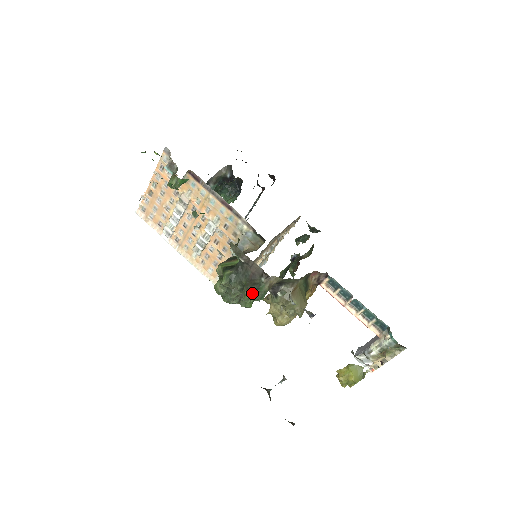
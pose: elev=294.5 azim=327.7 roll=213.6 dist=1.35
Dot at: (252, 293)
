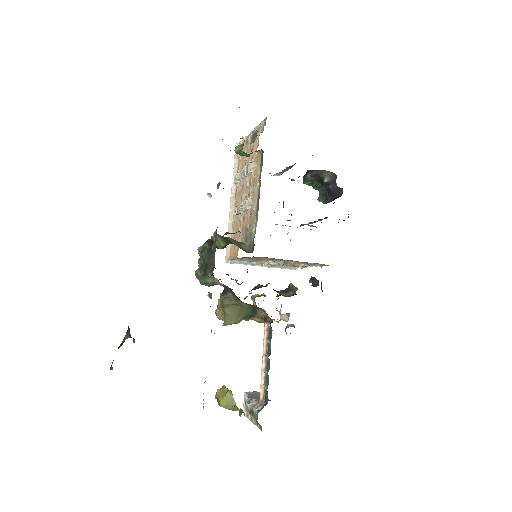
Dot at: (199, 274)
